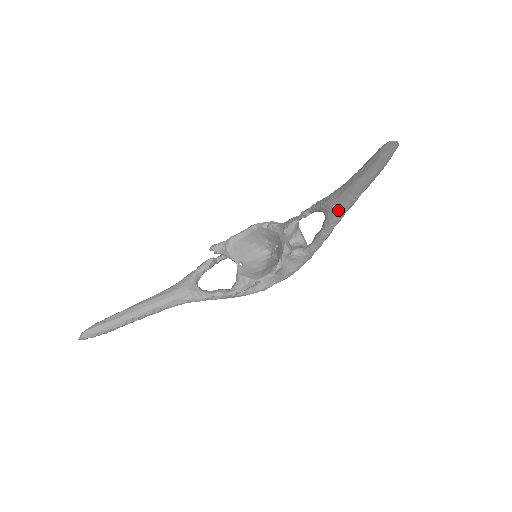
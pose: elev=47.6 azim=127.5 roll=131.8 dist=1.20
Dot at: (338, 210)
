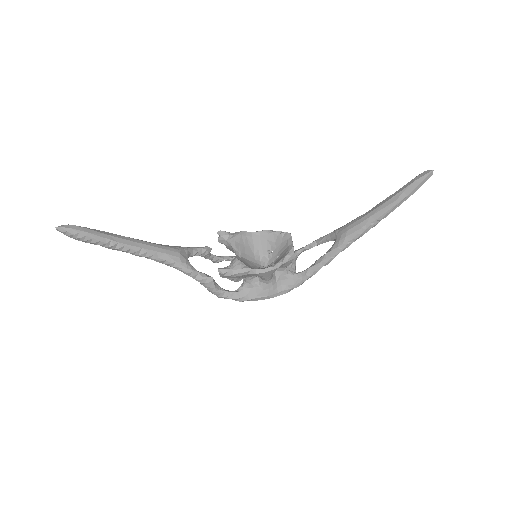
Dot at: (353, 232)
